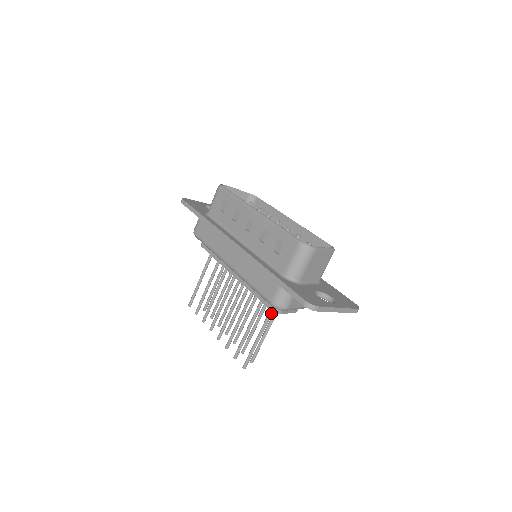
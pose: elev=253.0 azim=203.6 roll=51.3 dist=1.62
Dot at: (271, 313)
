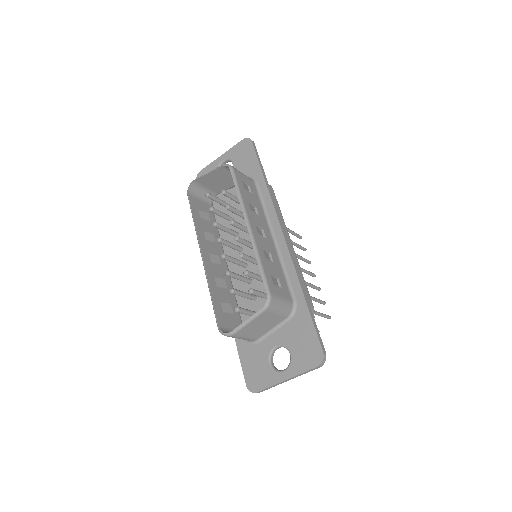
Dot at: occluded
